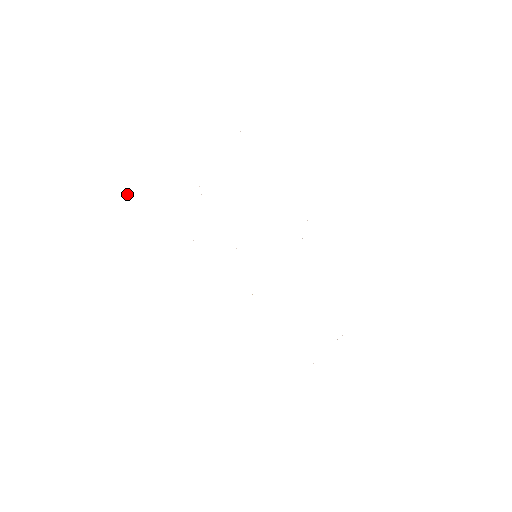
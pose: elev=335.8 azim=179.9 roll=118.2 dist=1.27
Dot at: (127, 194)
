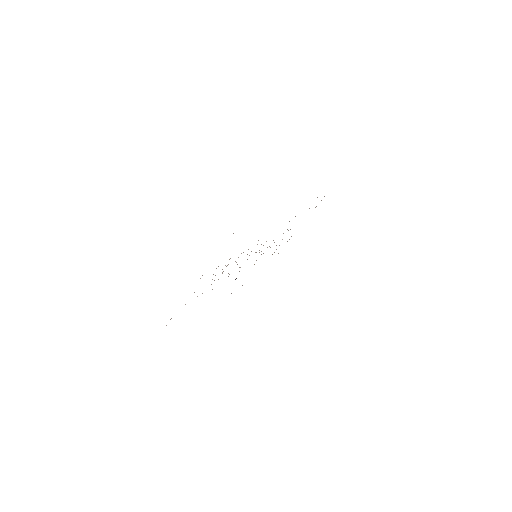
Dot at: occluded
